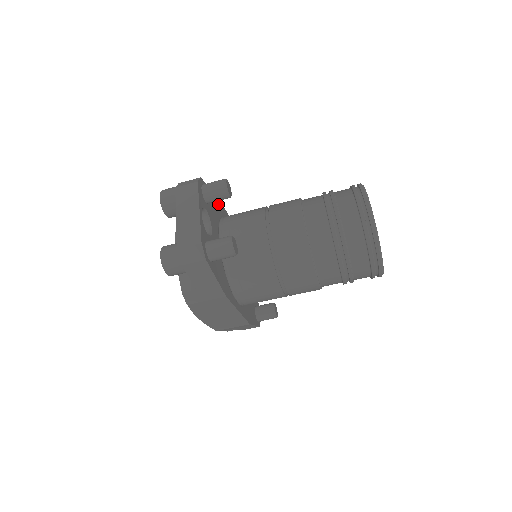
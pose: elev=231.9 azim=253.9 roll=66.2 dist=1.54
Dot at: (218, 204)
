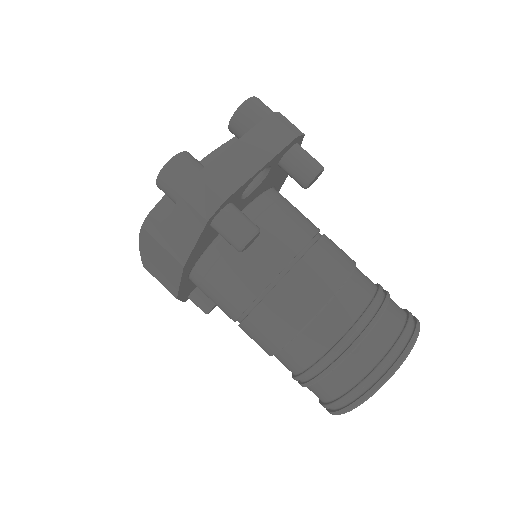
Dot at: (285, 172)
